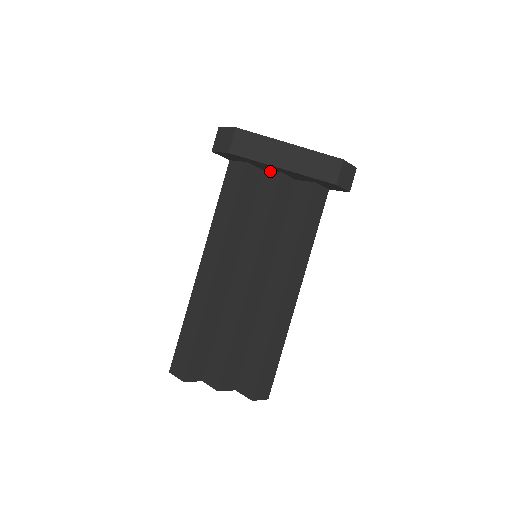
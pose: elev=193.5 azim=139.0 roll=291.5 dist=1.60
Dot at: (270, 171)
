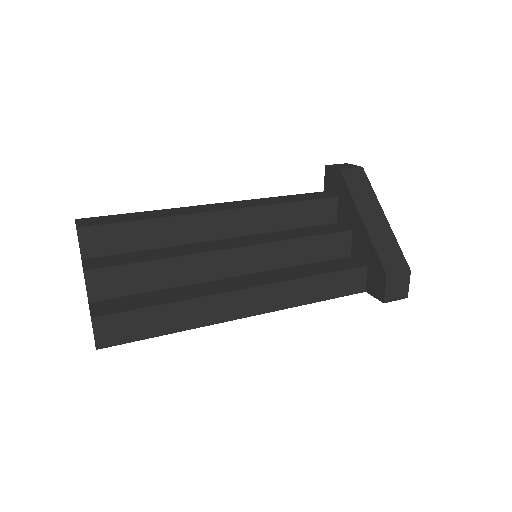
Dot at: (343, 225)
